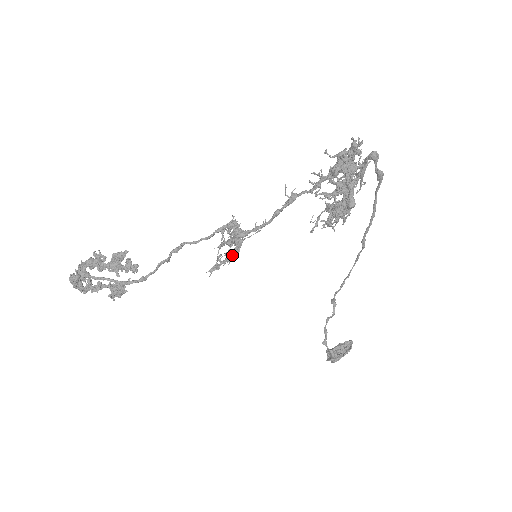
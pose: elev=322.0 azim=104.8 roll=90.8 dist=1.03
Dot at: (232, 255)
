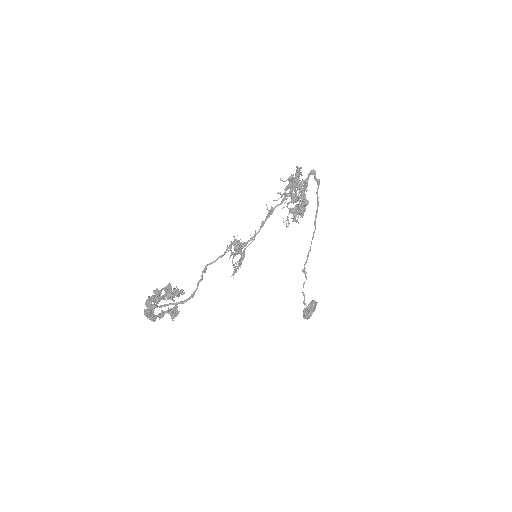
Dot at: (241, 261)
